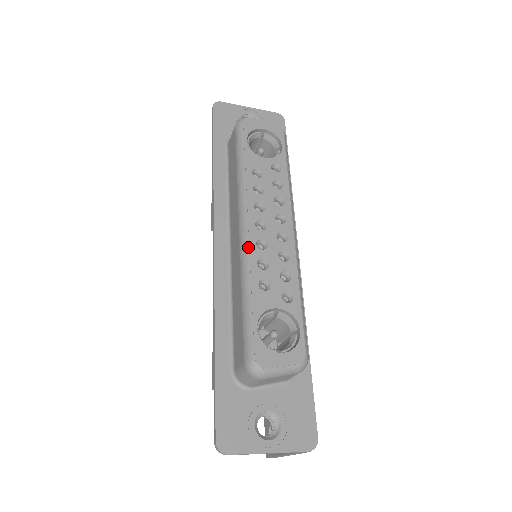
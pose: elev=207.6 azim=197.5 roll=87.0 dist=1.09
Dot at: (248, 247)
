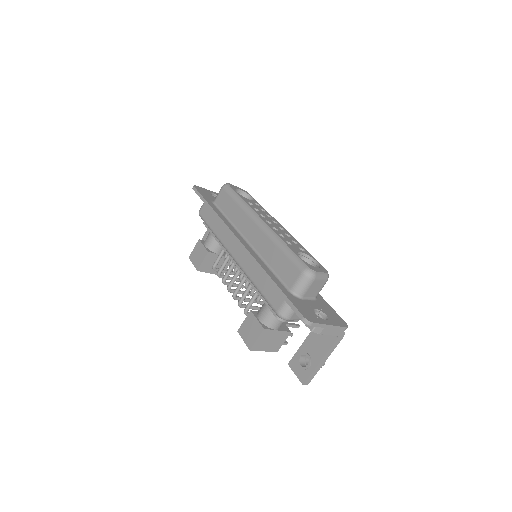
Dot at: (270, 228)
